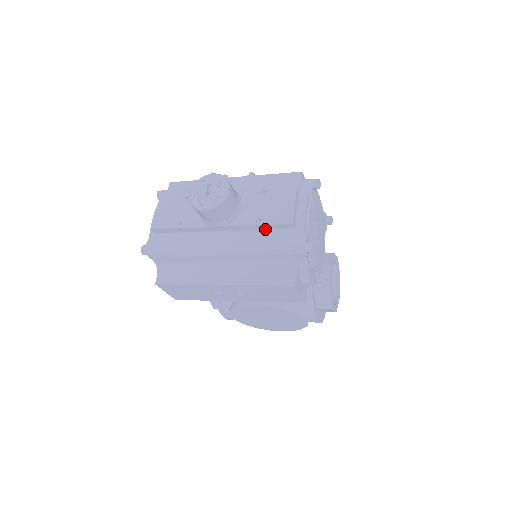
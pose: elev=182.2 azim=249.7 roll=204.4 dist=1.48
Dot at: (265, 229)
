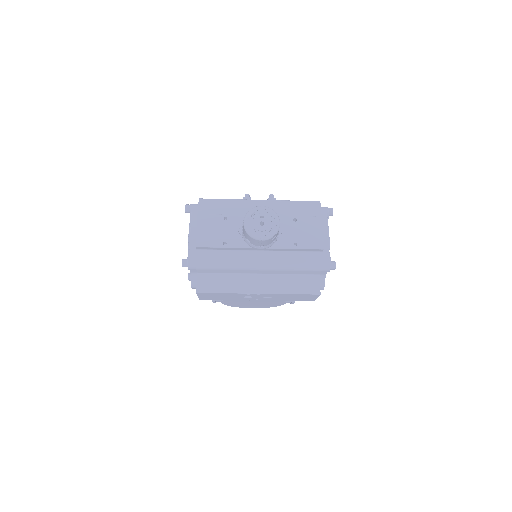
Dot at: (299, 251)
